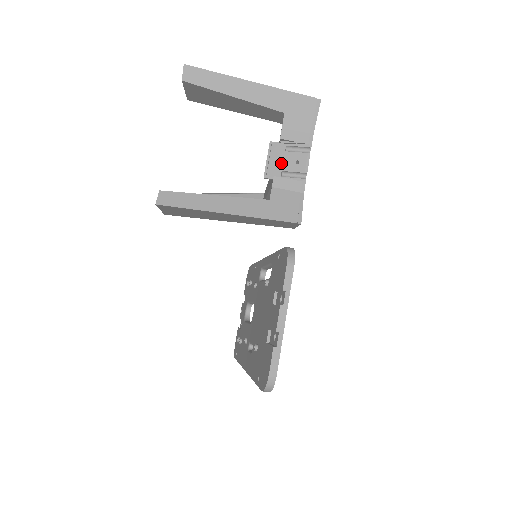
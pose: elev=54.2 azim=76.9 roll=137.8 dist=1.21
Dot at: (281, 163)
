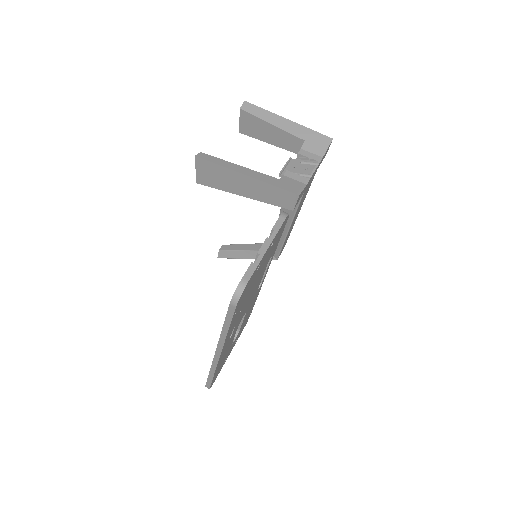
Dot at: (294, 169)
